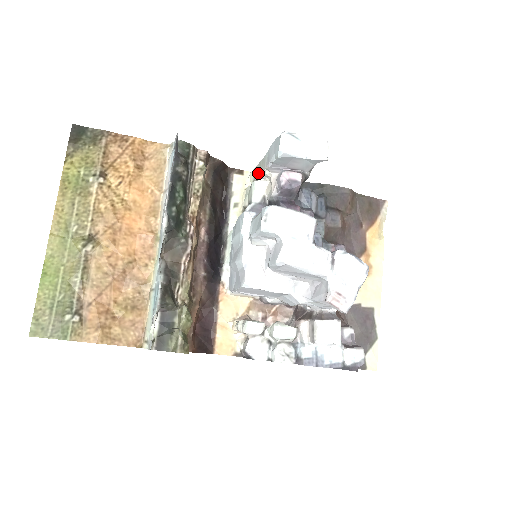
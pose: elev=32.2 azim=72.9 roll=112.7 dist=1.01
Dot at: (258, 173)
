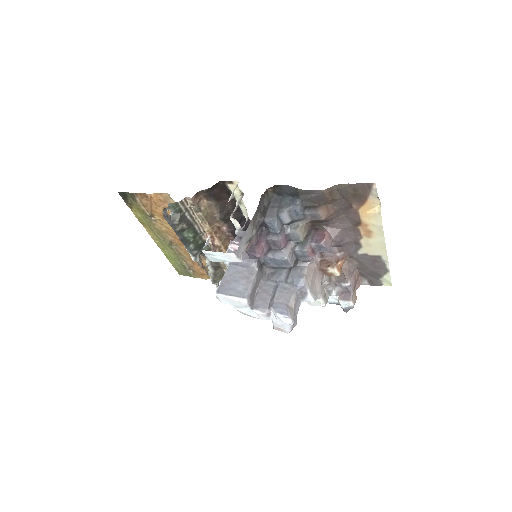
Dot at: occluded
